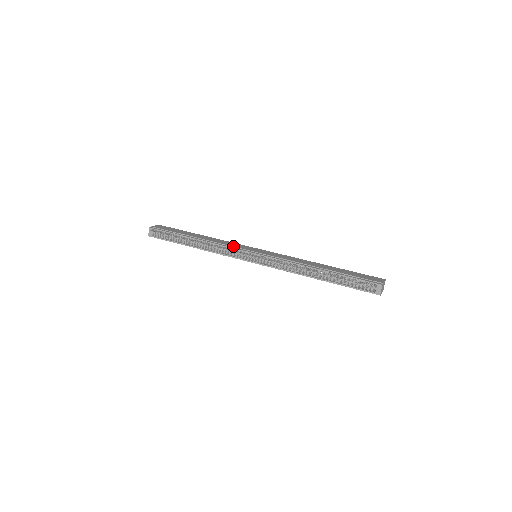
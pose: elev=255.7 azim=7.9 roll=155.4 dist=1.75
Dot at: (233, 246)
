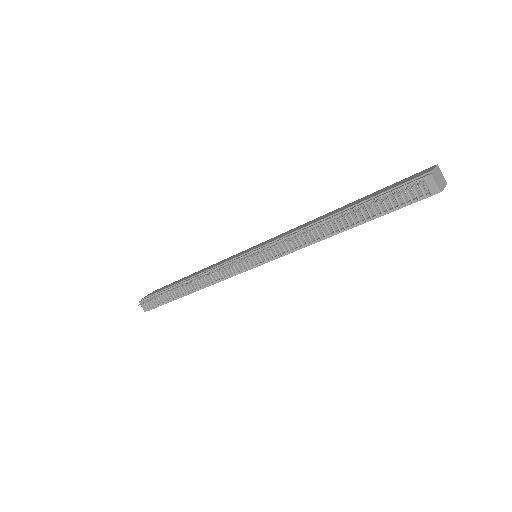
Dot at: (223, 262)
